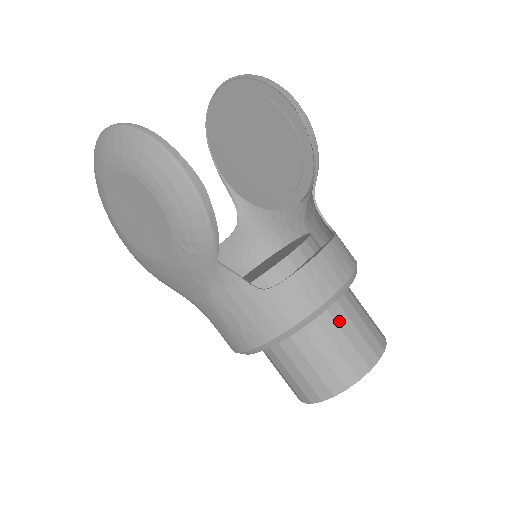
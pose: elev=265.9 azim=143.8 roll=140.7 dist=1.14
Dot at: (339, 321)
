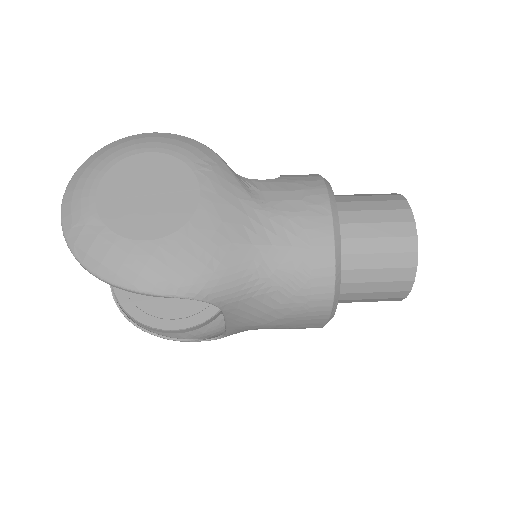
Dot at: occluded
